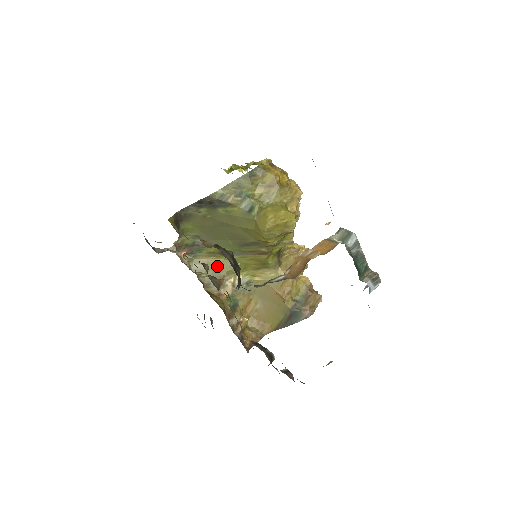
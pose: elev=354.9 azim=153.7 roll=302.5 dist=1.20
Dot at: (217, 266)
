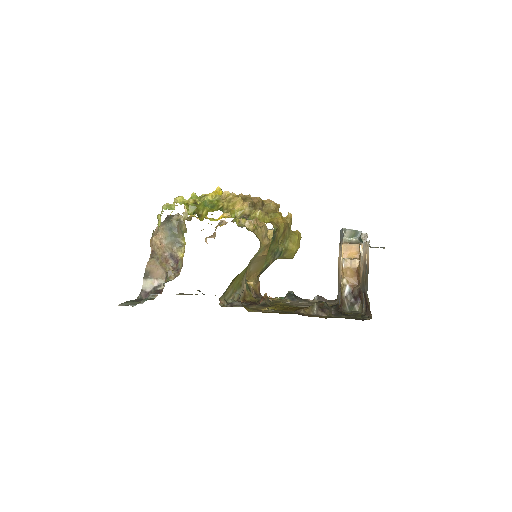
Dot at: (236, 283)
